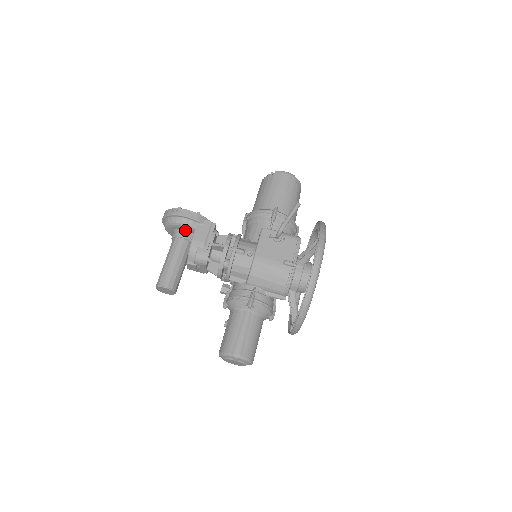
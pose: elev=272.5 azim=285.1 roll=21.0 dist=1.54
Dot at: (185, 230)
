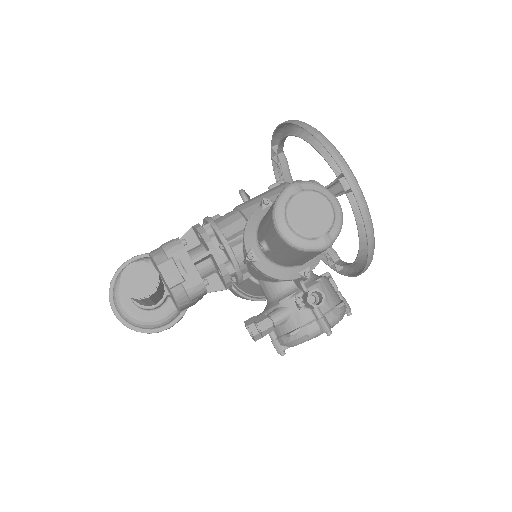
Dot at: occluded
